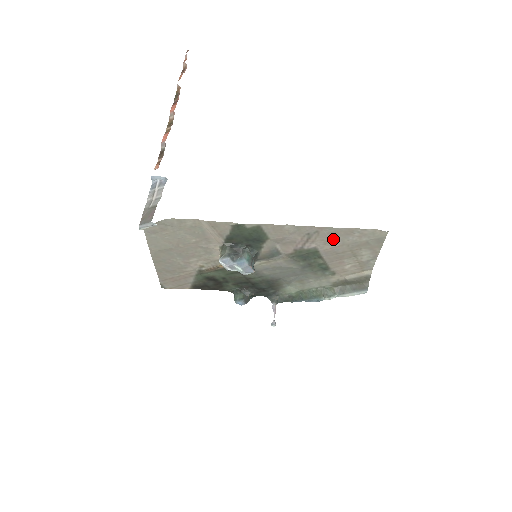
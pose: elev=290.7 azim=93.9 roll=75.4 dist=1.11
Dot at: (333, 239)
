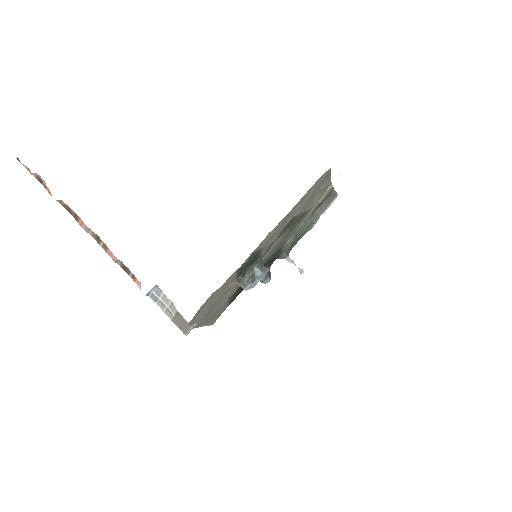
Dot at: (300, 205)
